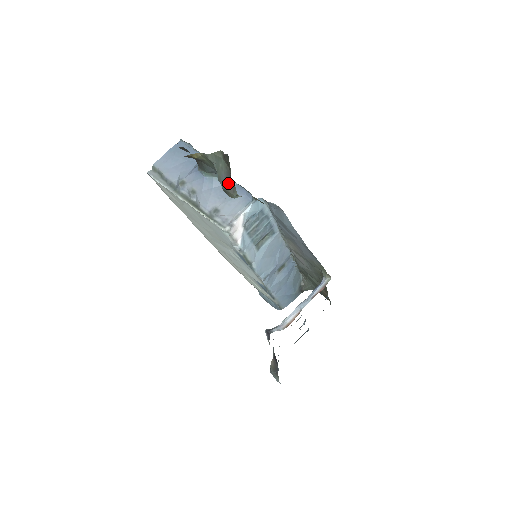
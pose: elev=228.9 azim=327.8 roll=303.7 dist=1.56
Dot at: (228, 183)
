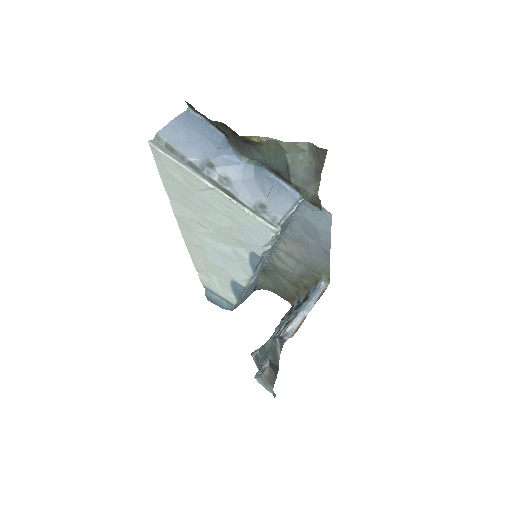
Dot at: (308, 180)
